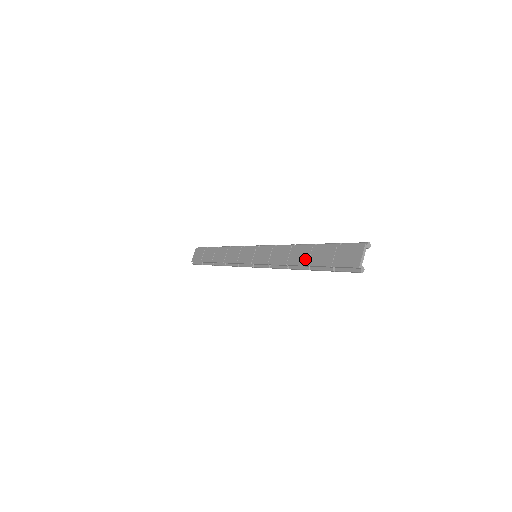
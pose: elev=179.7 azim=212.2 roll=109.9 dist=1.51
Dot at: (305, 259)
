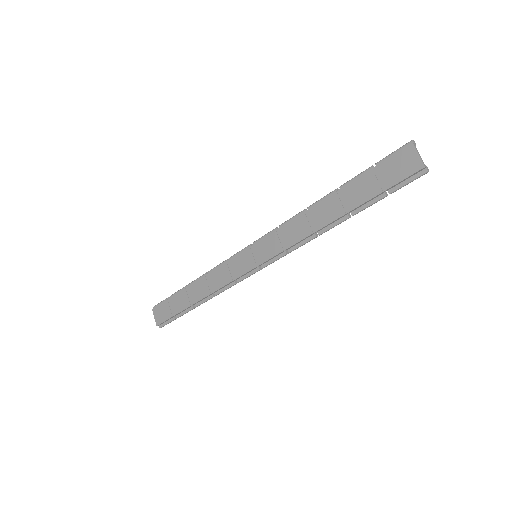
Dot at: (337, 210)
